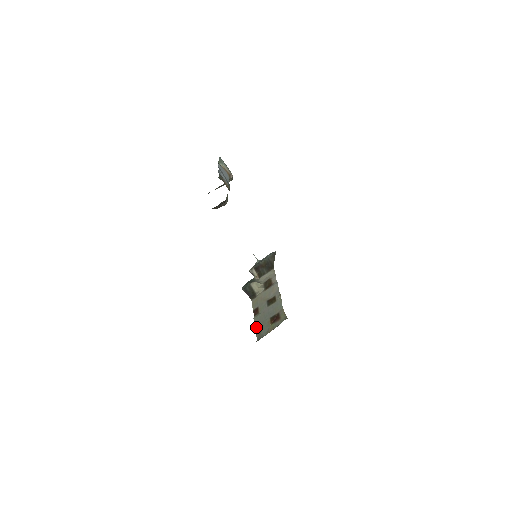
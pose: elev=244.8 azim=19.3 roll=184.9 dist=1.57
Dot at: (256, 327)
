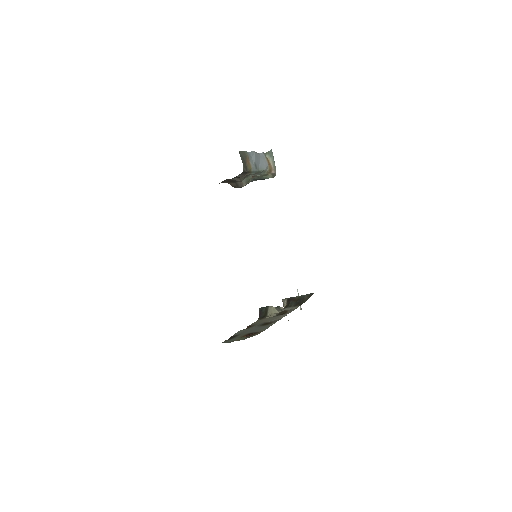
Dot at: occluded
